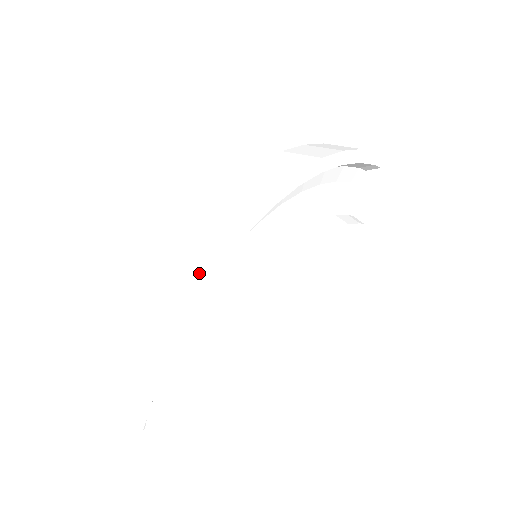
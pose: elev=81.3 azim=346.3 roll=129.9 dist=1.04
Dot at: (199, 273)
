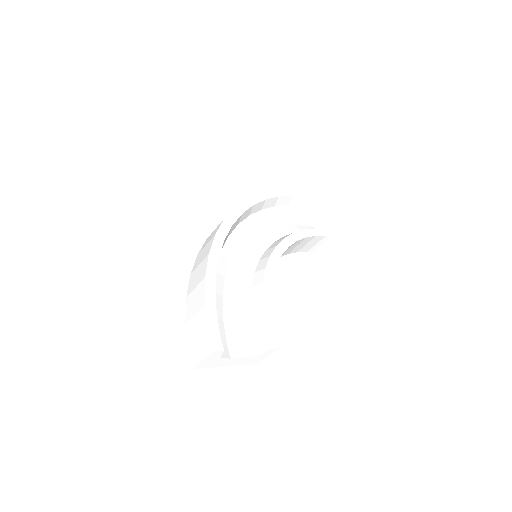
Dot at: (211, 245)
